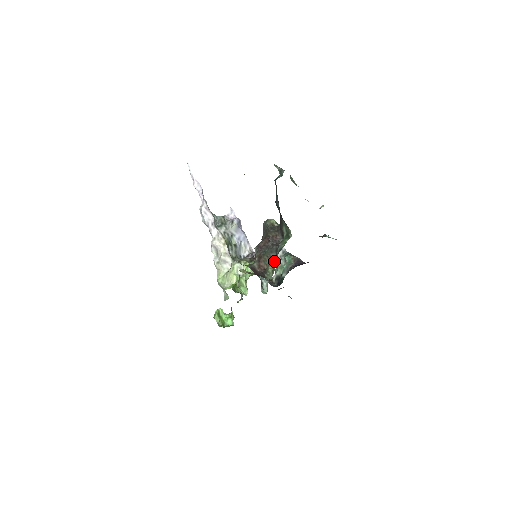
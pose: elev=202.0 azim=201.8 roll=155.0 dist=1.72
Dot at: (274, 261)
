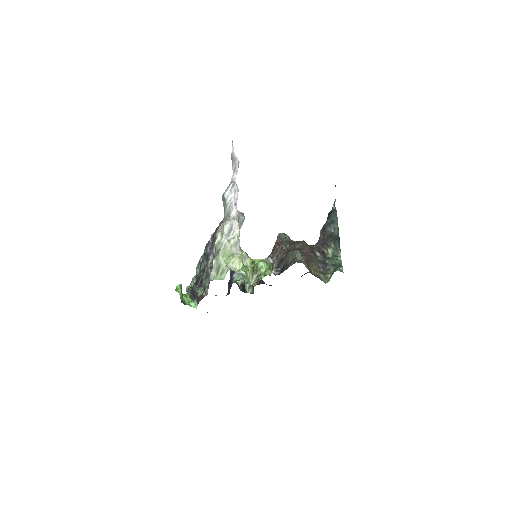
Dot at: (321, 271)
